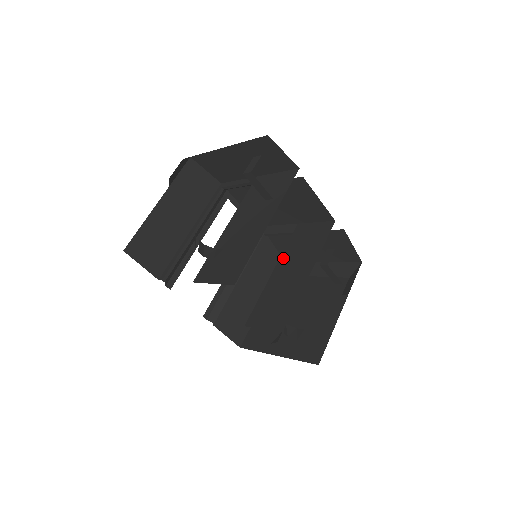
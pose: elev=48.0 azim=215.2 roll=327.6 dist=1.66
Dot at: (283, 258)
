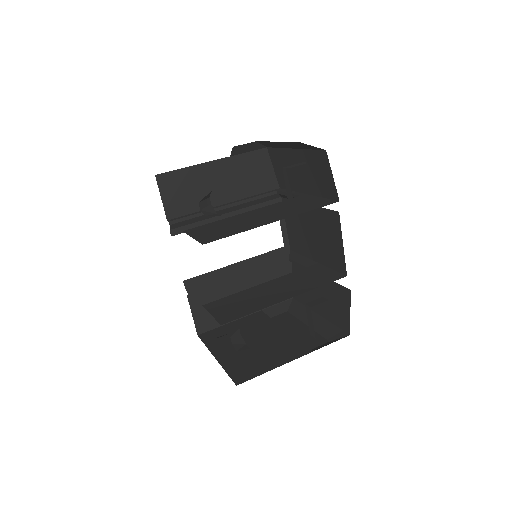
Dot at: (281, 278)
